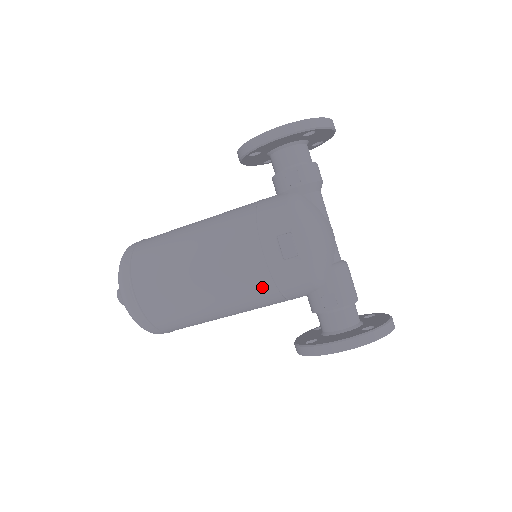
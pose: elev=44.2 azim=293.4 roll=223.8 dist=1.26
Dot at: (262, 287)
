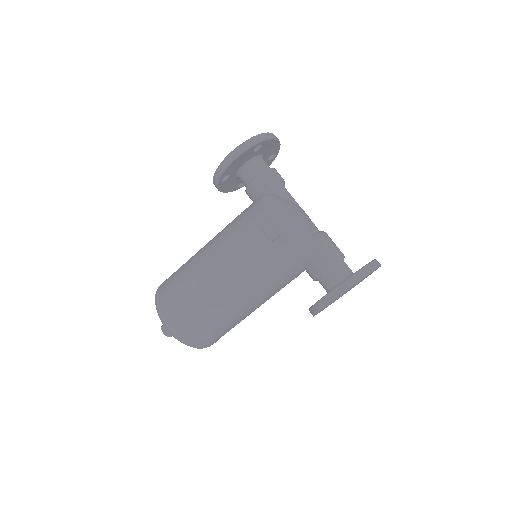
Dot at: (265, 271)
